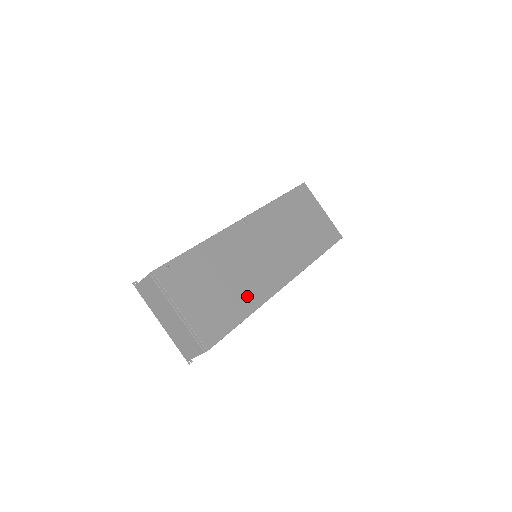
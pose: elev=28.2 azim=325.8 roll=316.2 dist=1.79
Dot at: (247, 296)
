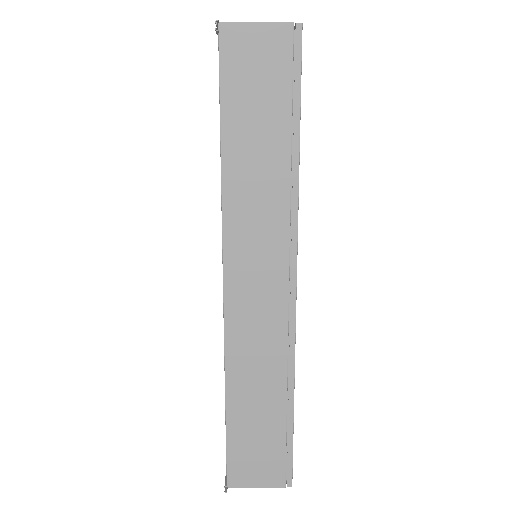
Dot at: occluded
